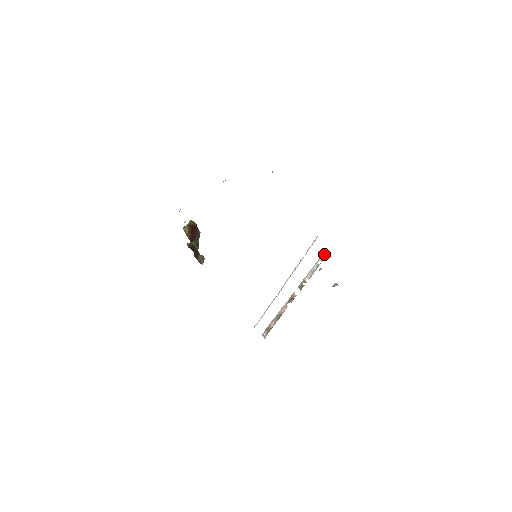
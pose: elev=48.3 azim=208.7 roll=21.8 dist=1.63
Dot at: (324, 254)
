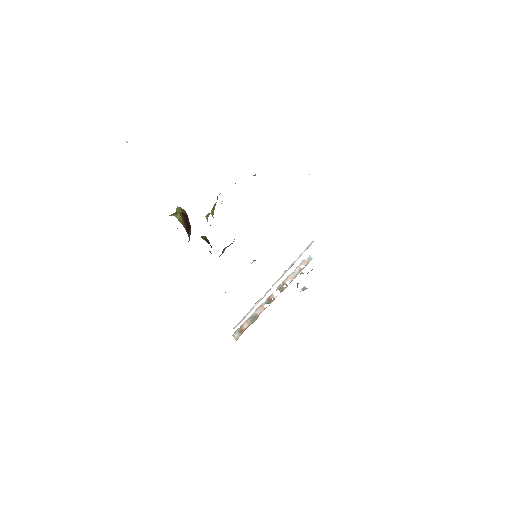
Dot at: (308, 259)
